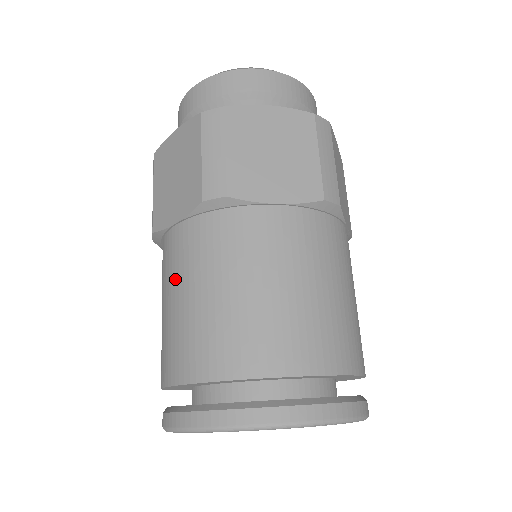
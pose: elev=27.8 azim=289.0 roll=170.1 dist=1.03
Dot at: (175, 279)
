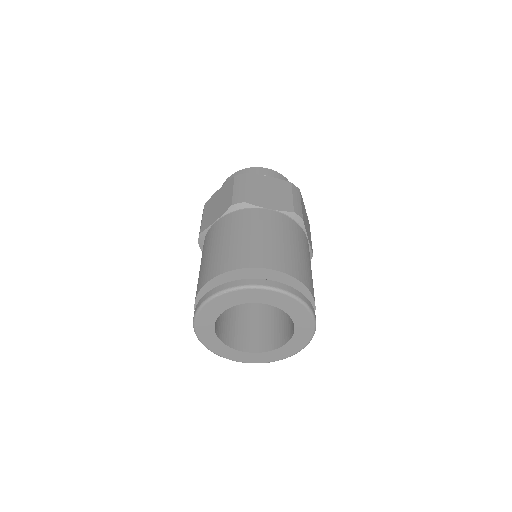
Dot at: occluded
